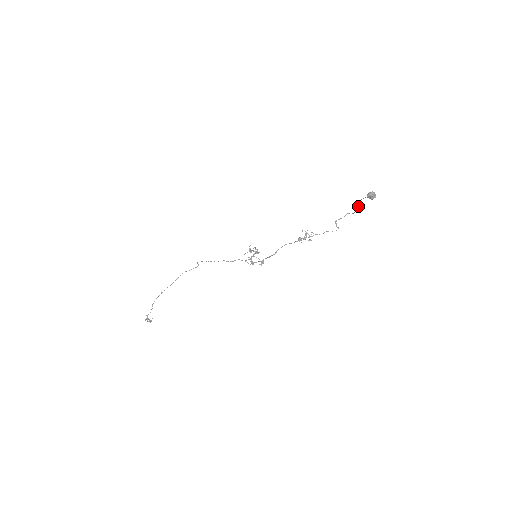
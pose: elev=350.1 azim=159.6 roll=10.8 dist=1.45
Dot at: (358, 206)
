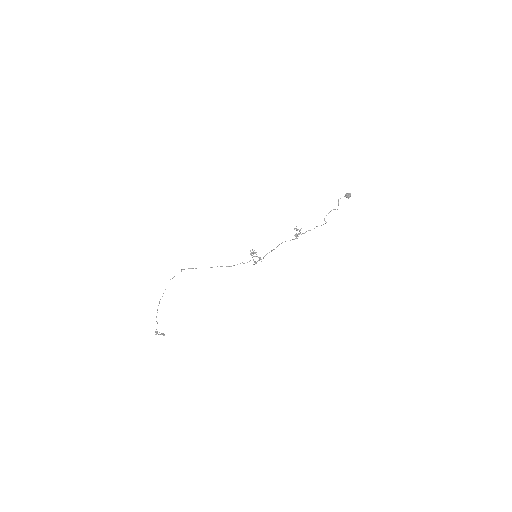
Dot at: occluded
